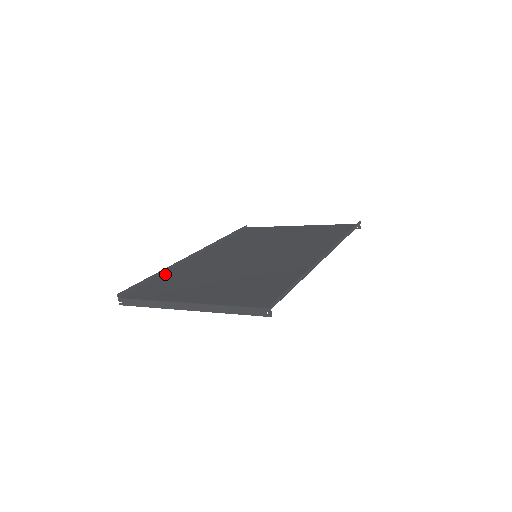
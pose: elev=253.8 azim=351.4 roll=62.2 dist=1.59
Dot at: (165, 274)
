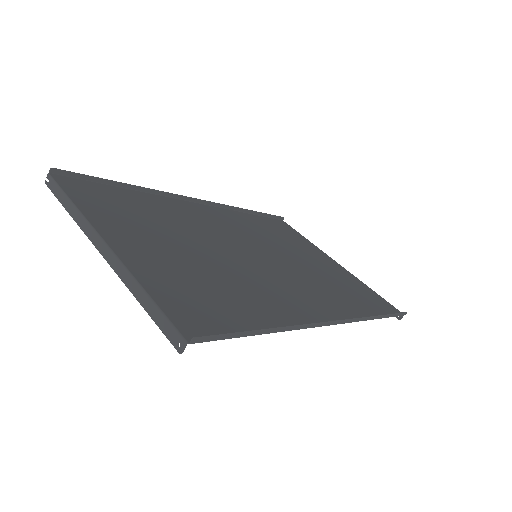
Dot at: (137, 193)
